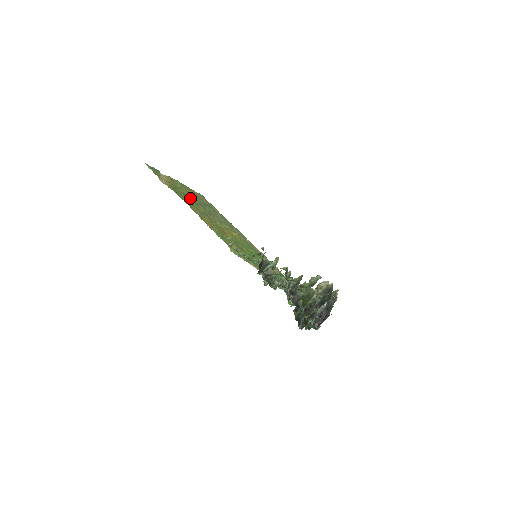
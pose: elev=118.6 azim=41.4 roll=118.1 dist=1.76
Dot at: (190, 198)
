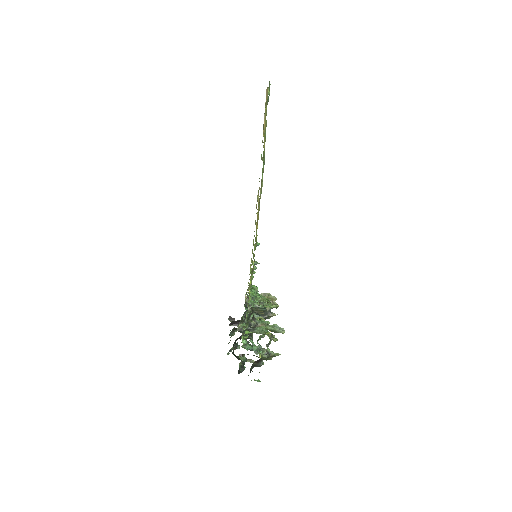
Dot at: occluded
